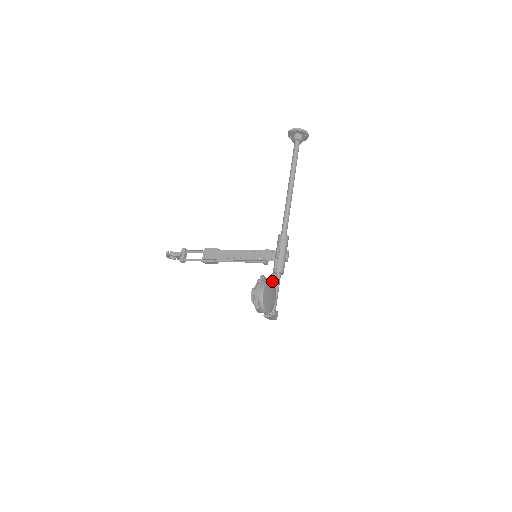
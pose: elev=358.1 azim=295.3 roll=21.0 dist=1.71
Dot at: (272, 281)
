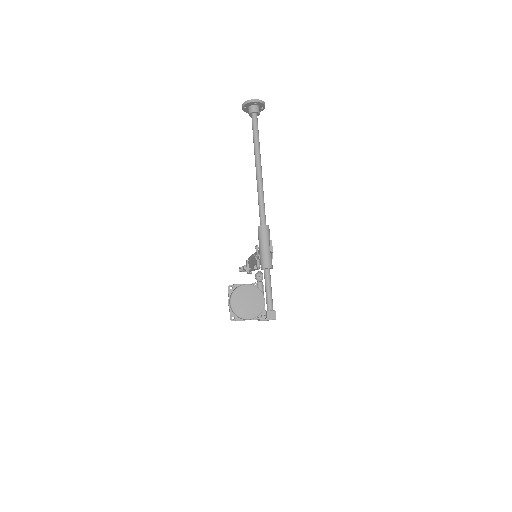
Dot at: (248, 285)
